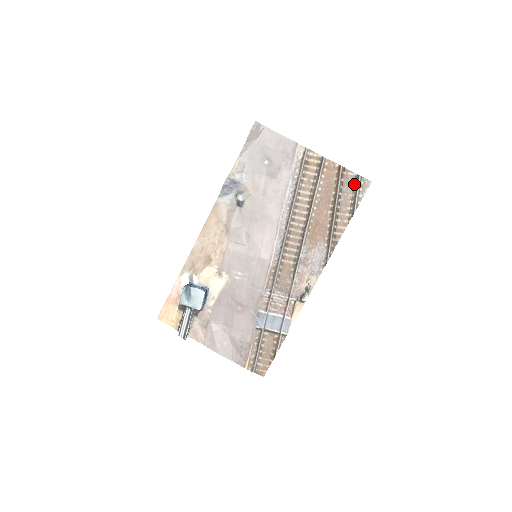
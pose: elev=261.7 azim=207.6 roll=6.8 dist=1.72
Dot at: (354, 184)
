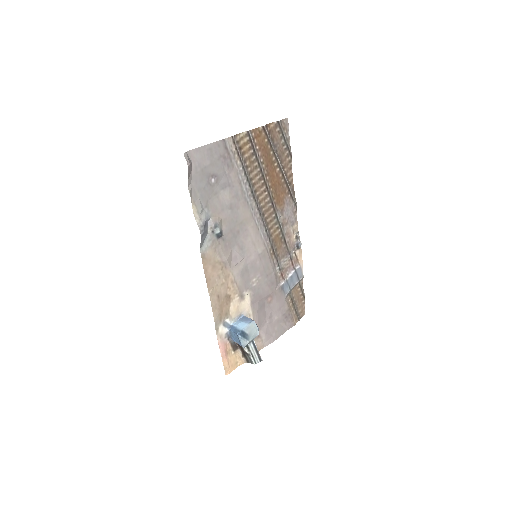
Dot at: (279, 132)
